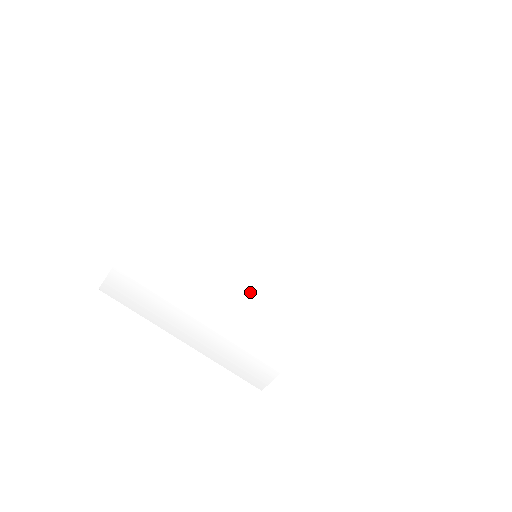
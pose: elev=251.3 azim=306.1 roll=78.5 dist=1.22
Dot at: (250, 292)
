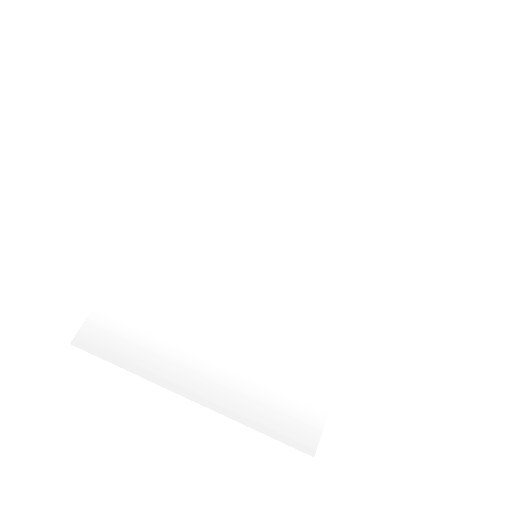
Dot at: (259, 299)
